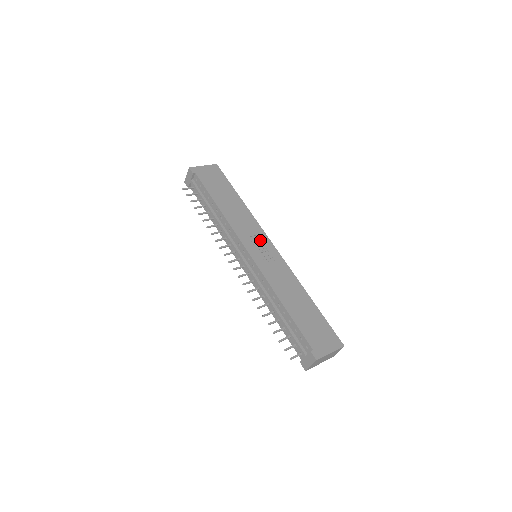
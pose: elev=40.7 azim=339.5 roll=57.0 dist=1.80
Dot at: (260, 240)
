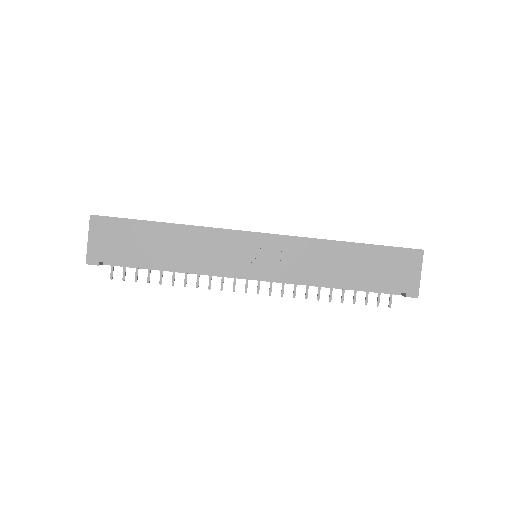
Dot at: (244, 247)
